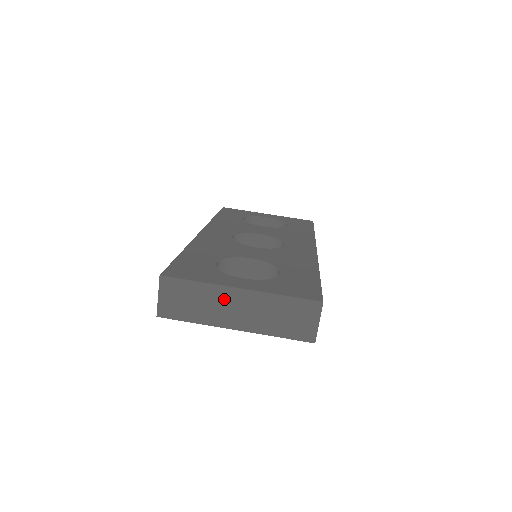
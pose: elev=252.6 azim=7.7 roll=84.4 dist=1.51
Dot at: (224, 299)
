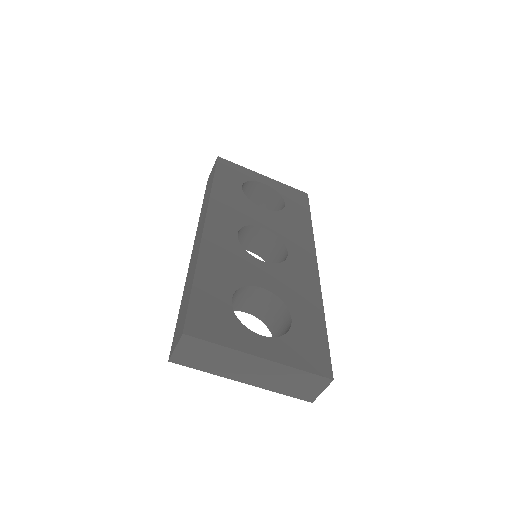
Dot at: (242, 362)
